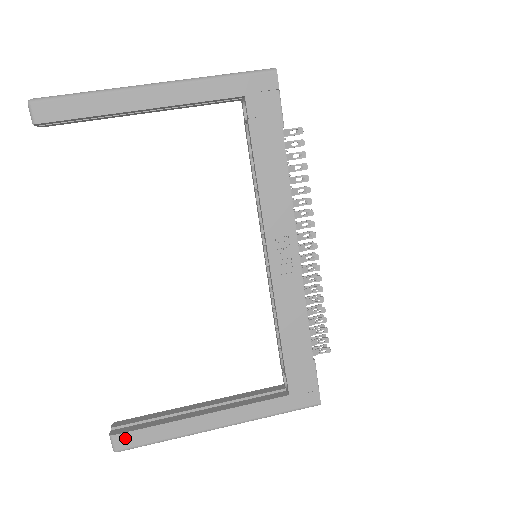
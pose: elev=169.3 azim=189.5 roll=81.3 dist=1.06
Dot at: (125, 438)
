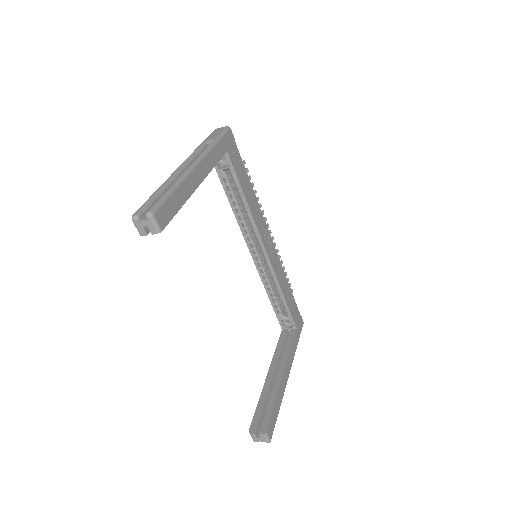
Dot at: (270, 427)
